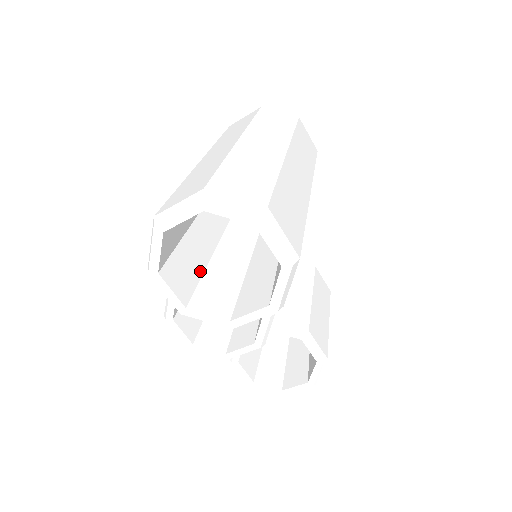
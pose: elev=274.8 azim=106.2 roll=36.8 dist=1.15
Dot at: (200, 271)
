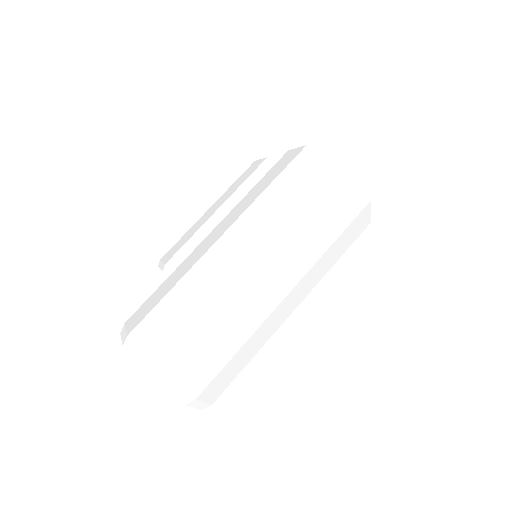
Dot at: occluded
